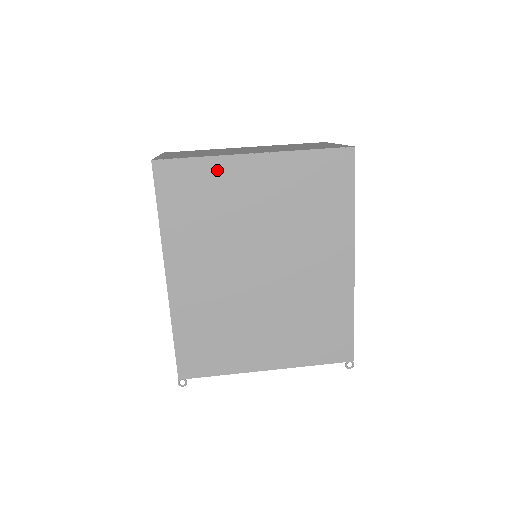
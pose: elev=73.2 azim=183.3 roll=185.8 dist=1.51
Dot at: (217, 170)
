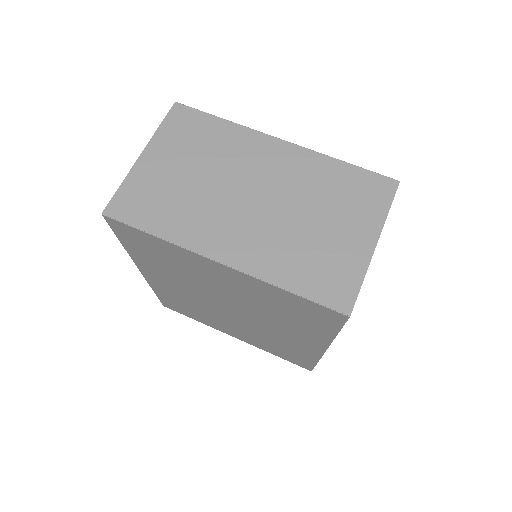
Dot at: (176, 251)
